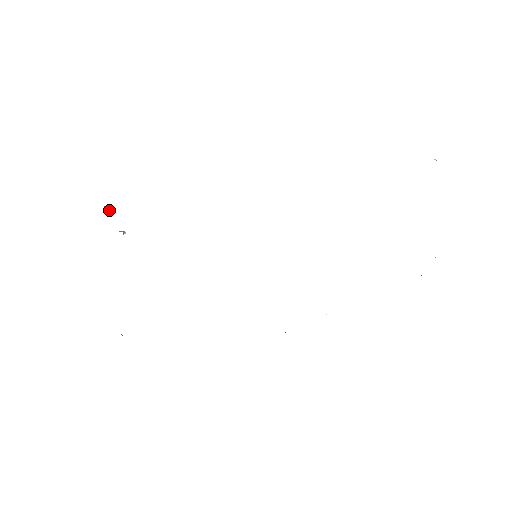
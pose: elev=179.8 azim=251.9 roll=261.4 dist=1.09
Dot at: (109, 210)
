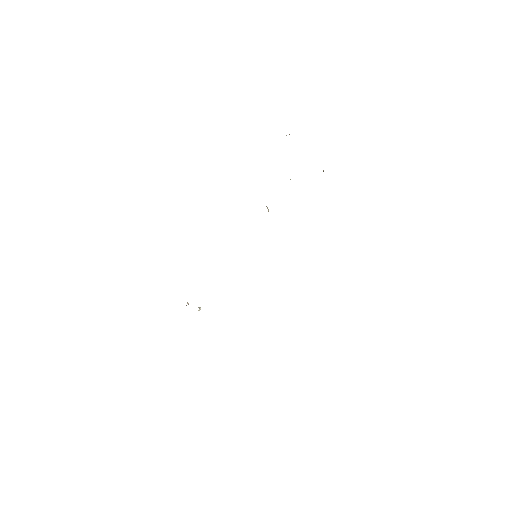
Dot at: (187, 303)
